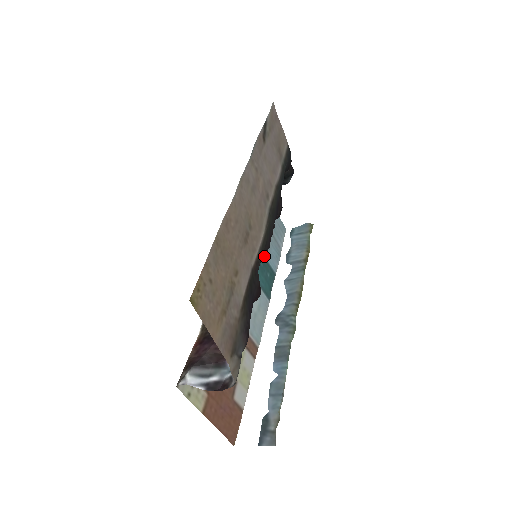
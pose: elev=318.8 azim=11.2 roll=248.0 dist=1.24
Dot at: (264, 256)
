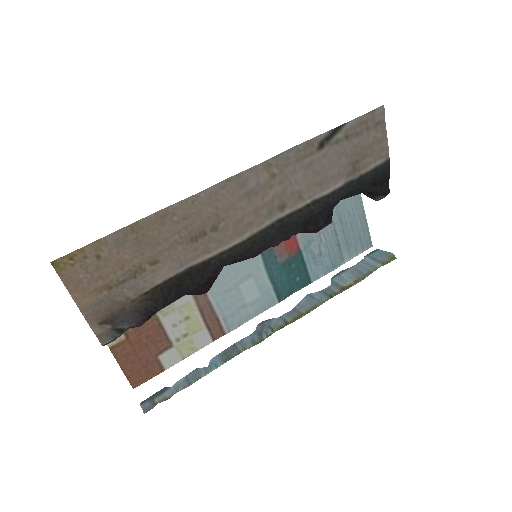
Dot at: (305, 259)
